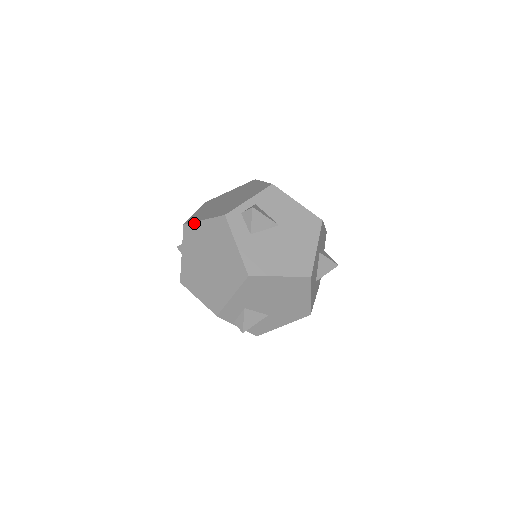
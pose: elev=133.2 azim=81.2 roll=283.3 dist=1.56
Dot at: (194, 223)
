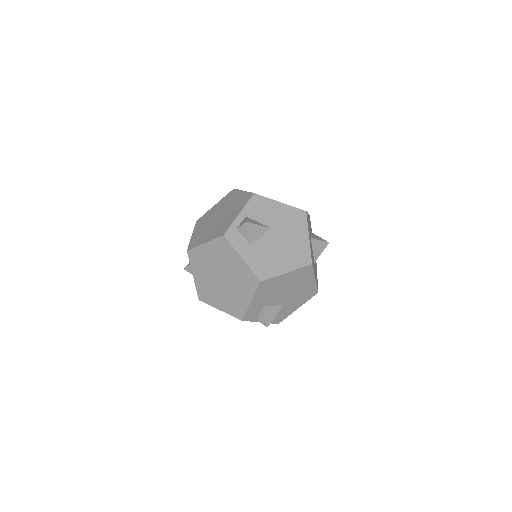
Dot at: (197, 247)
